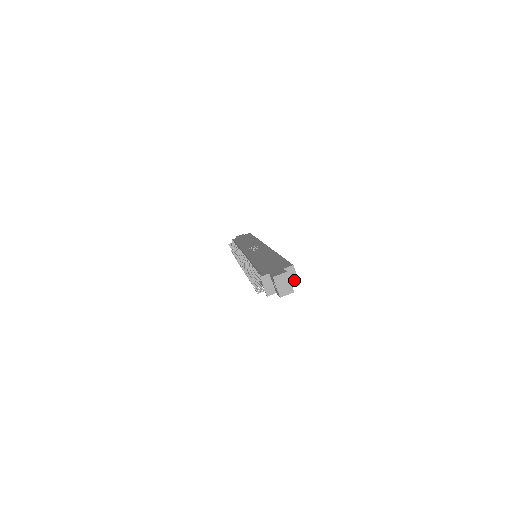
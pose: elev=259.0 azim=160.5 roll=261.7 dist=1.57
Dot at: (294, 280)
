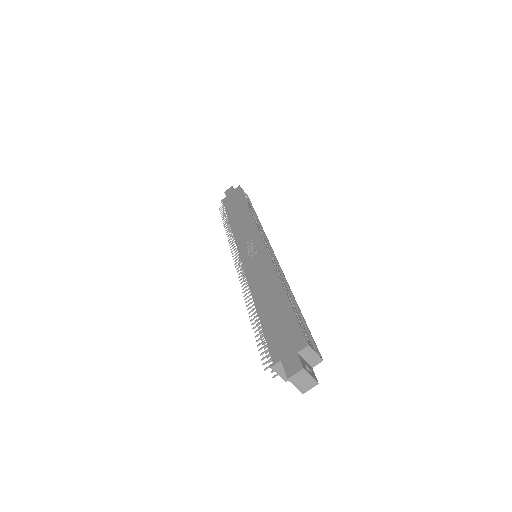
Dot at: (314, 359)
